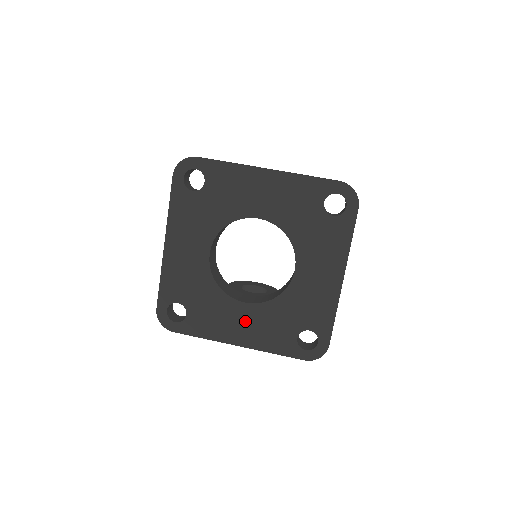
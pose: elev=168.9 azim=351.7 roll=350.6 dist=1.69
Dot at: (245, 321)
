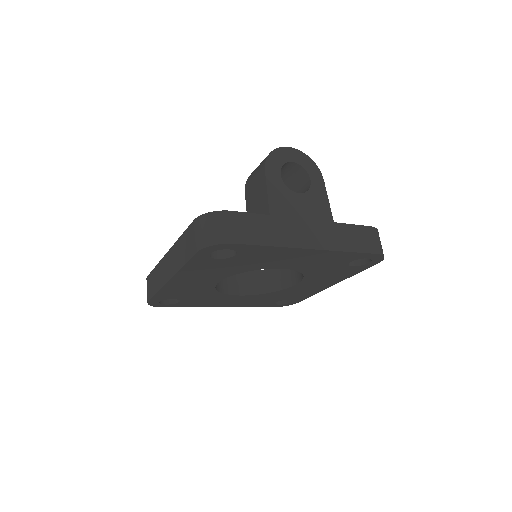
Dot at: (235, 300)
